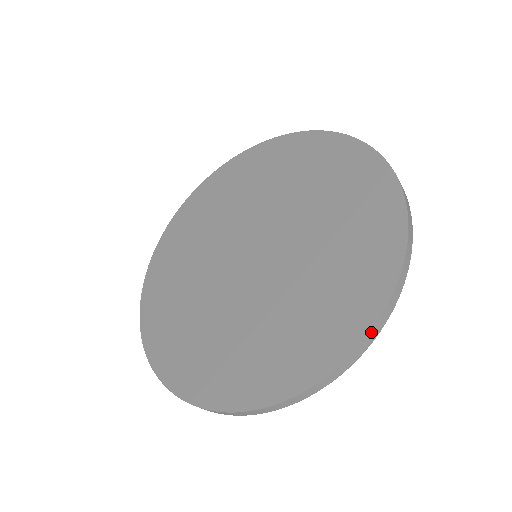
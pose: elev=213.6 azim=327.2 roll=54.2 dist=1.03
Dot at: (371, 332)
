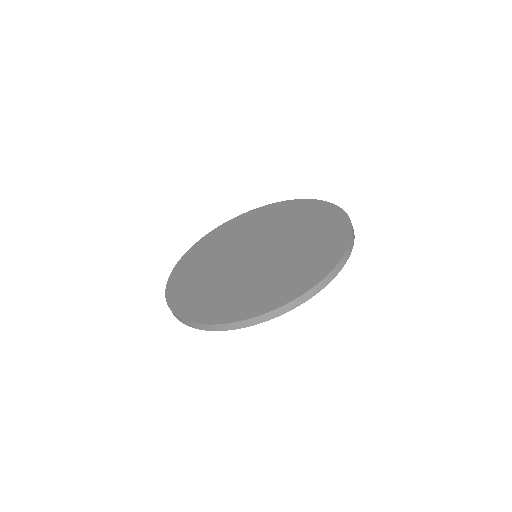
Dot at: (351, 239)
